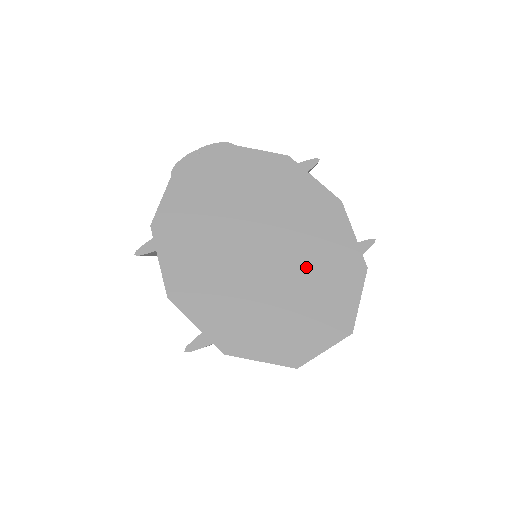
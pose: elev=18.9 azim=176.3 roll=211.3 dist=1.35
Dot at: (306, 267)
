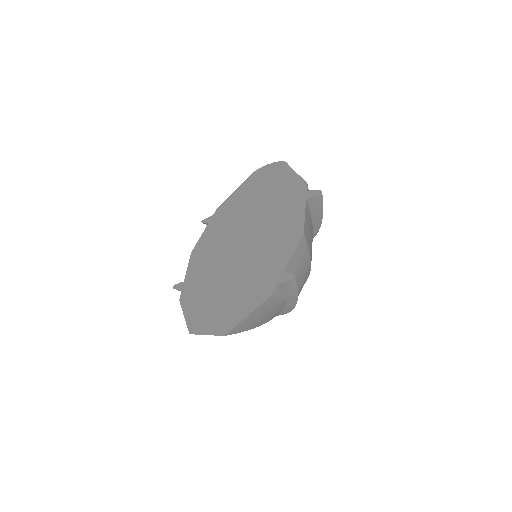
Dot at: (245, 272)
